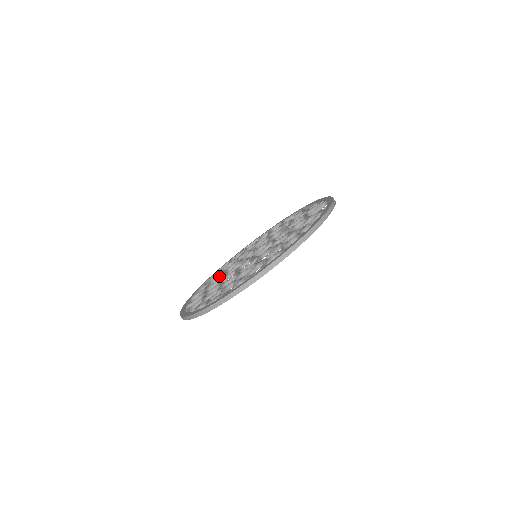
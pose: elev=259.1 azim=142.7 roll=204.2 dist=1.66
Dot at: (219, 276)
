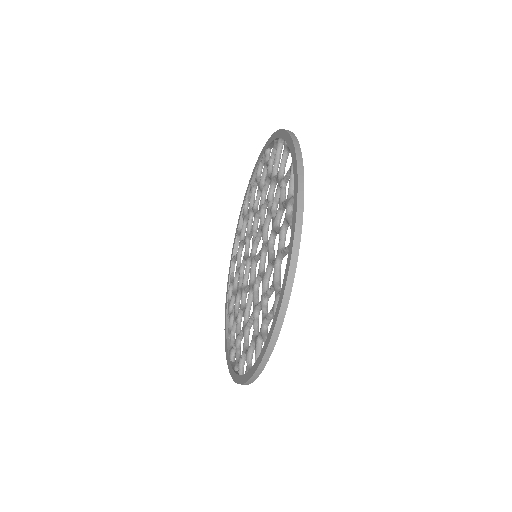
Dot at: (248, 215)
